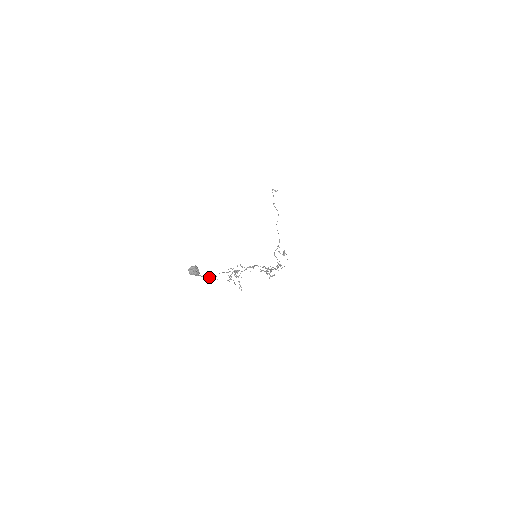
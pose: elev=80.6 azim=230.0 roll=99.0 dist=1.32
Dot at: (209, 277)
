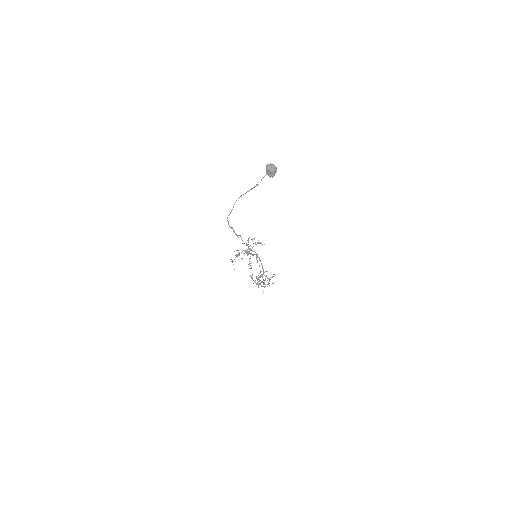
Dot at: occluded
